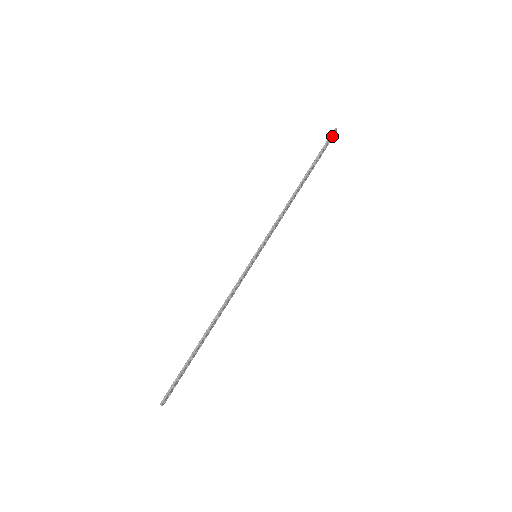
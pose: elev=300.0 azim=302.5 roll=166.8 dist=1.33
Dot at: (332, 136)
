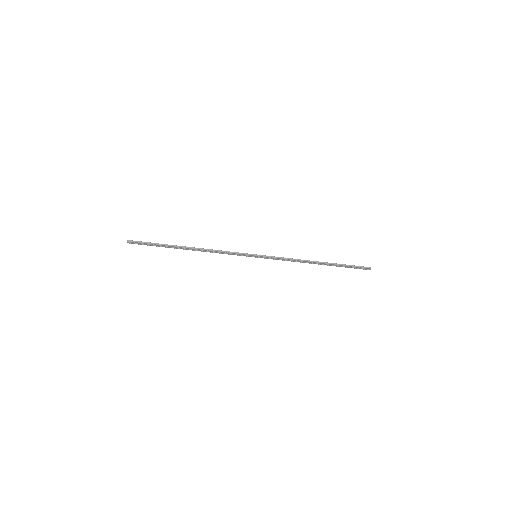
Dot at: (364, 268)
